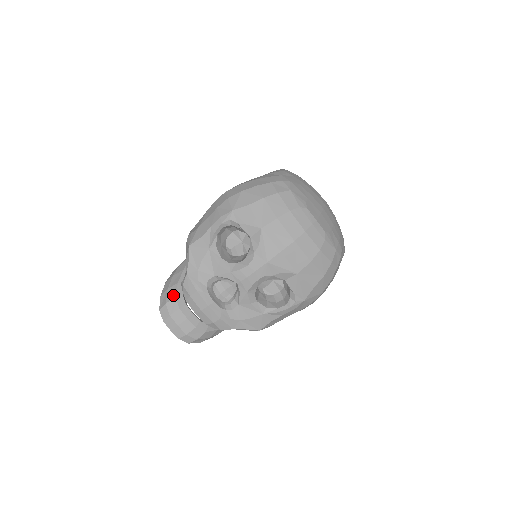
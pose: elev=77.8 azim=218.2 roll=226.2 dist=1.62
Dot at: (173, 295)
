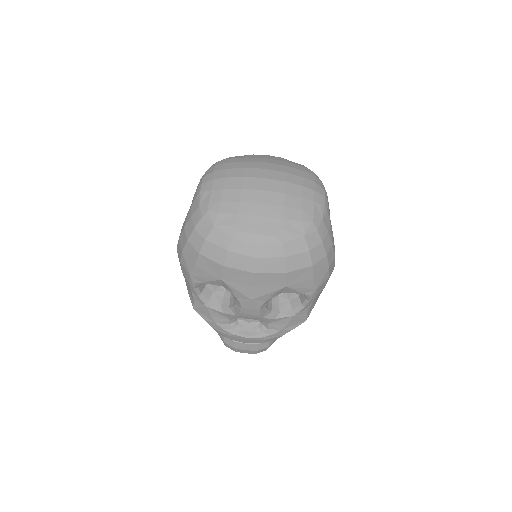
Dot at: occluded
